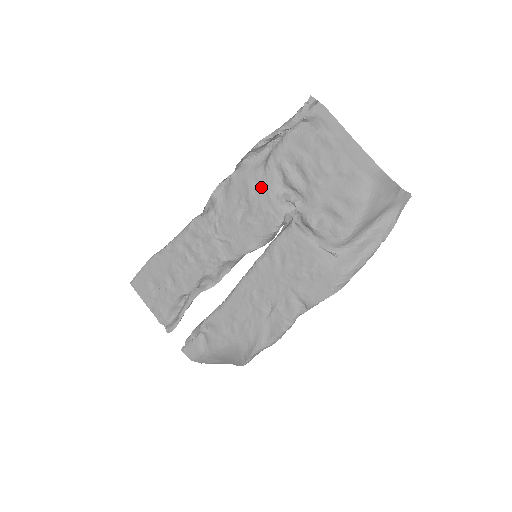
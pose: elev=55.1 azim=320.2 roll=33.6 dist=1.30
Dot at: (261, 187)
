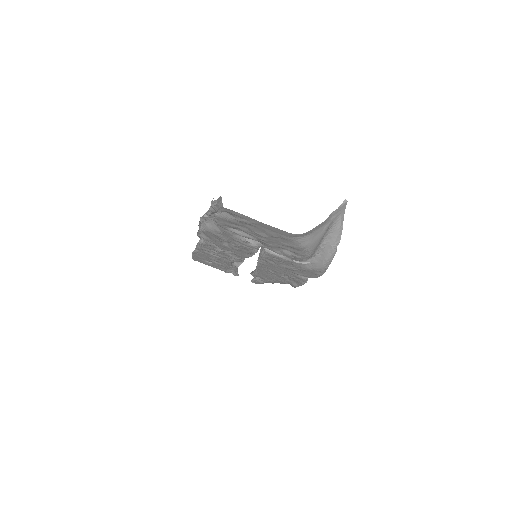
Dot at: (226, 236)
